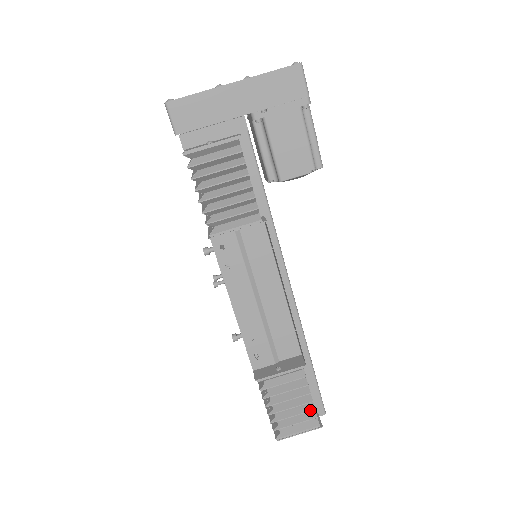
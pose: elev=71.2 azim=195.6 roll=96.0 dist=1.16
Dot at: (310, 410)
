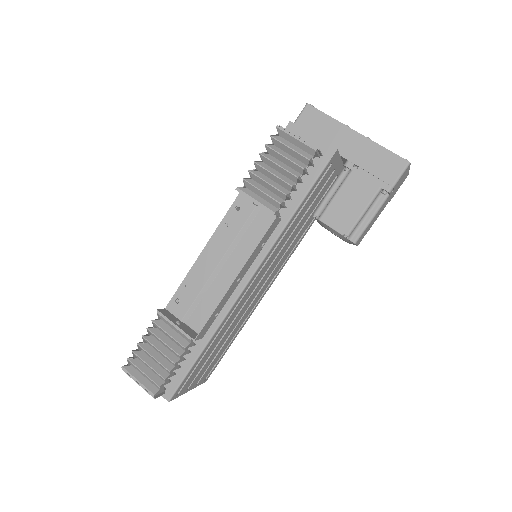
Dot at: (162, 375)
